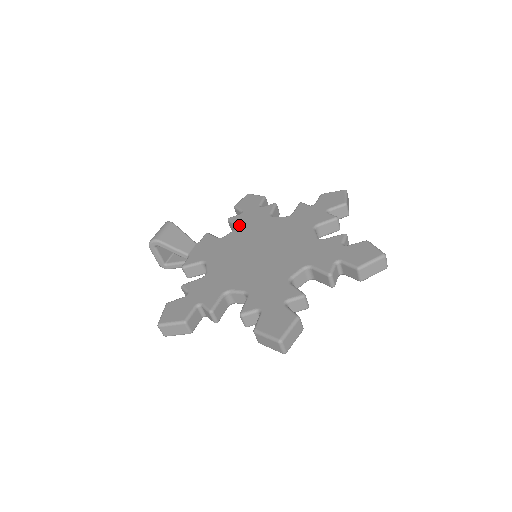
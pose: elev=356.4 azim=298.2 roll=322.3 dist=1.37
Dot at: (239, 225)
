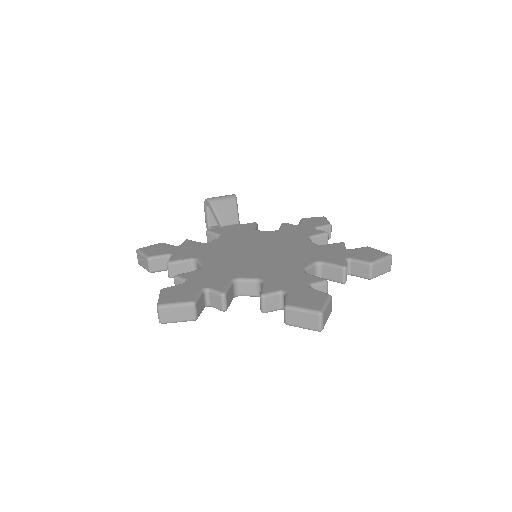
Dot at: (280, 230)
